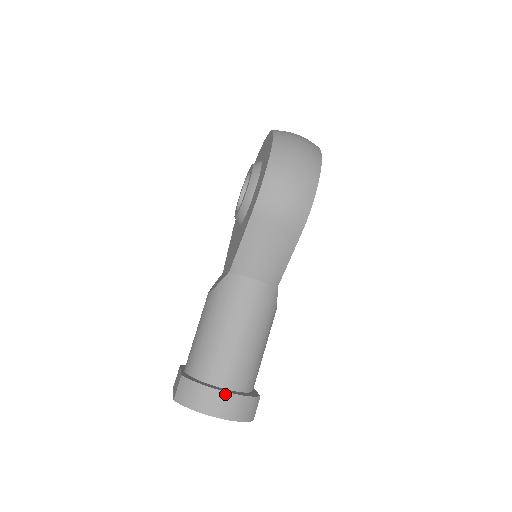
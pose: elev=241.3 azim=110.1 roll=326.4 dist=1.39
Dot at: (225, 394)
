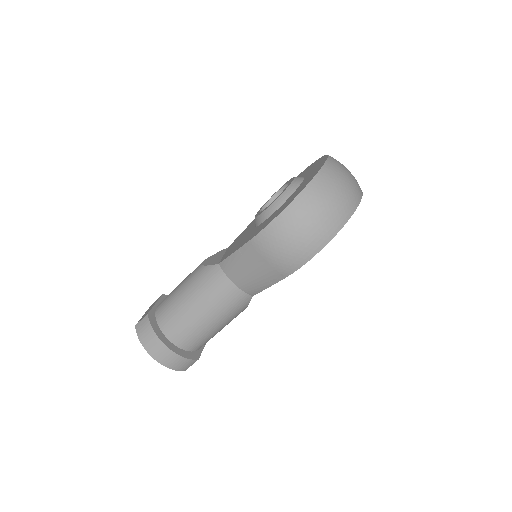
Dot at: (167, 349)
